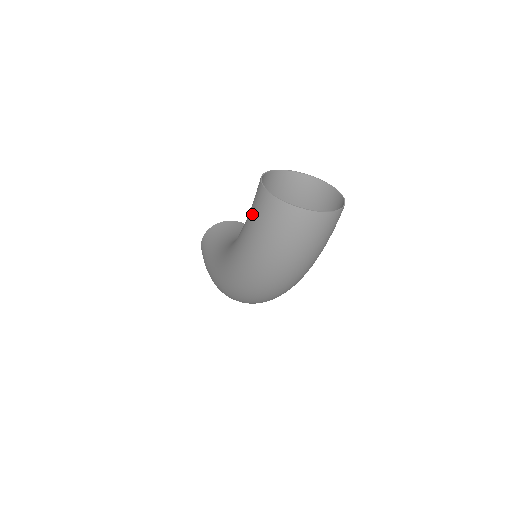
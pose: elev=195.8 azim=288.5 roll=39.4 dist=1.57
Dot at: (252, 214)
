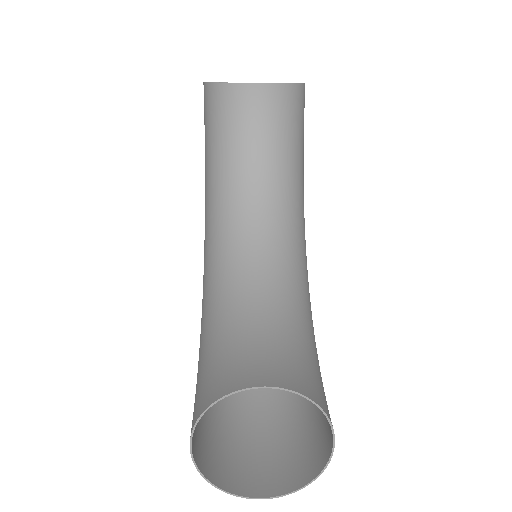
Dot at: occluded
